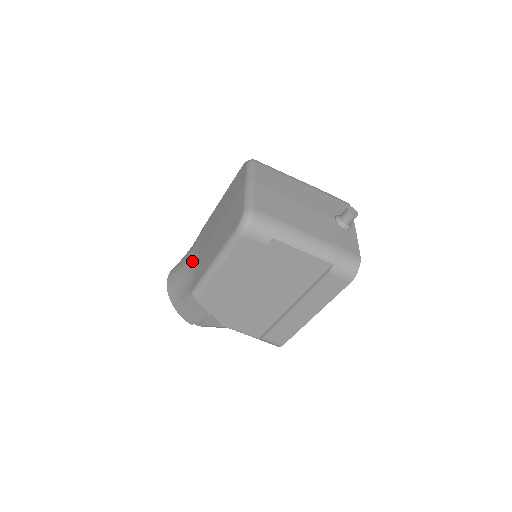
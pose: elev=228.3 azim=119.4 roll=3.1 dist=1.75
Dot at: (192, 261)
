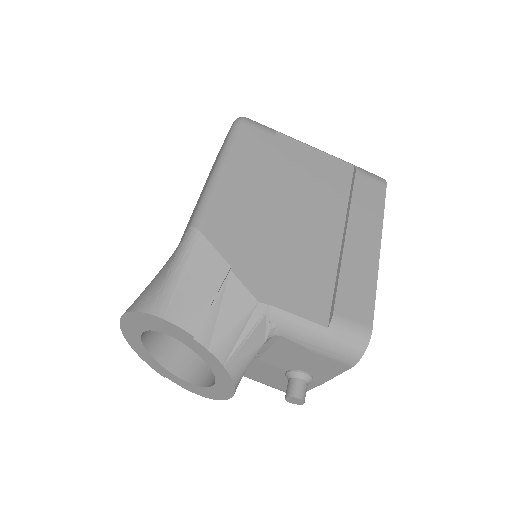
Dot at: occluded
